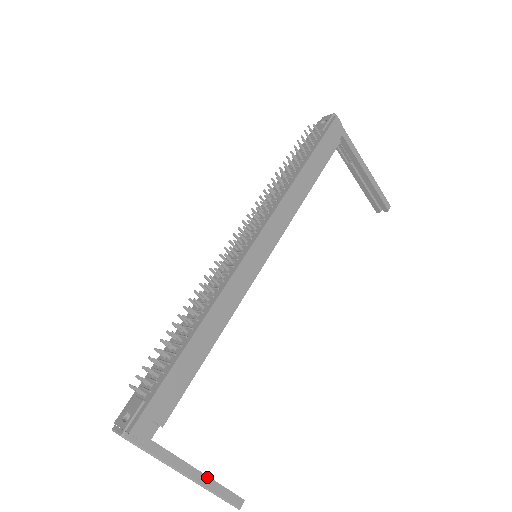
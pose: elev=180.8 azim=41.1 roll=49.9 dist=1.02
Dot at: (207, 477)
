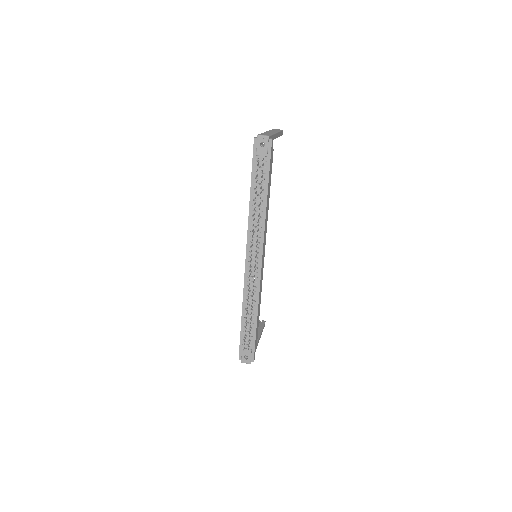
Dot at: occluded
